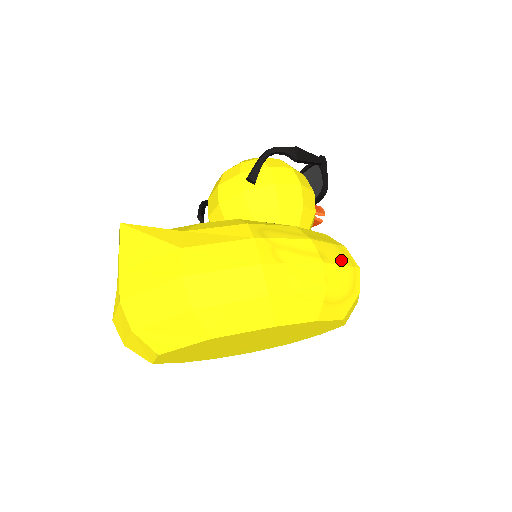
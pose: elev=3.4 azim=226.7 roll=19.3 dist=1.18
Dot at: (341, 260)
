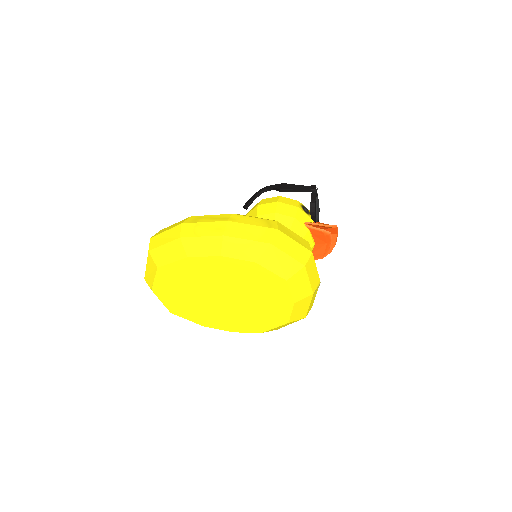
Dot at: (255, 223)
